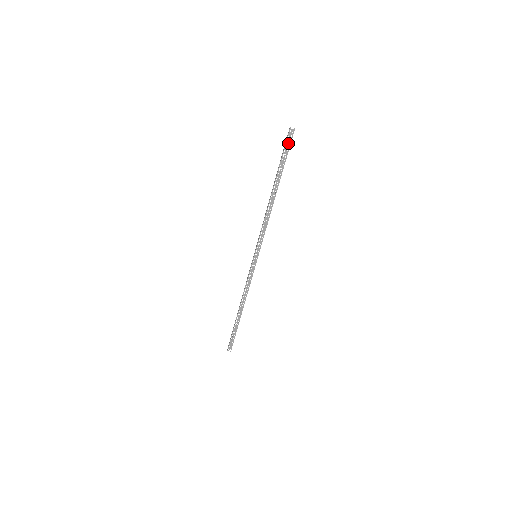
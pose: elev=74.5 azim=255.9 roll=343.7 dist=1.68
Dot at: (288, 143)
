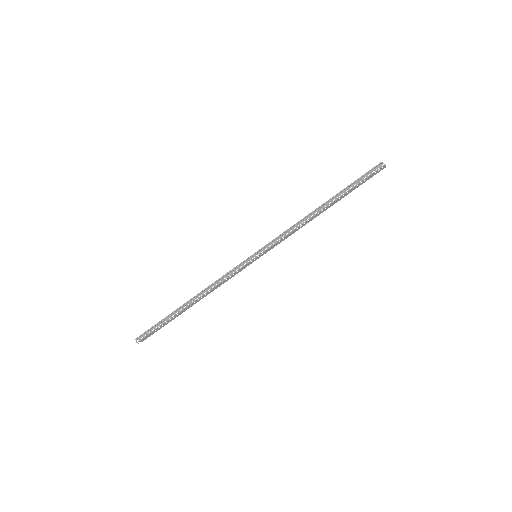
Dot at: (371, 172)
